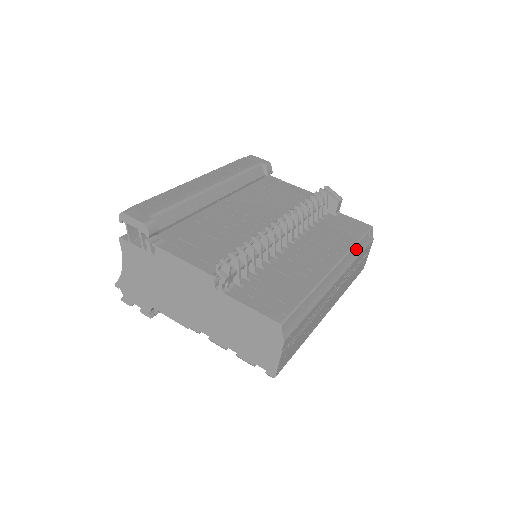
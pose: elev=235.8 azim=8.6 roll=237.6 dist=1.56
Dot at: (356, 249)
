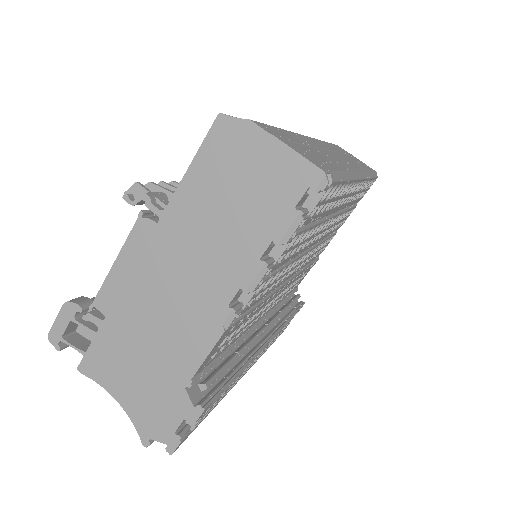
Dot at: occluded
